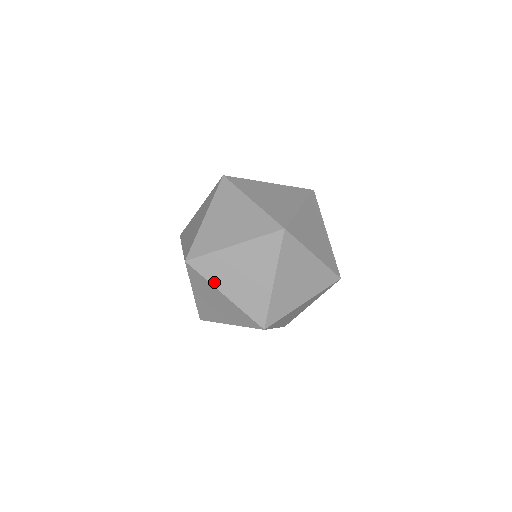
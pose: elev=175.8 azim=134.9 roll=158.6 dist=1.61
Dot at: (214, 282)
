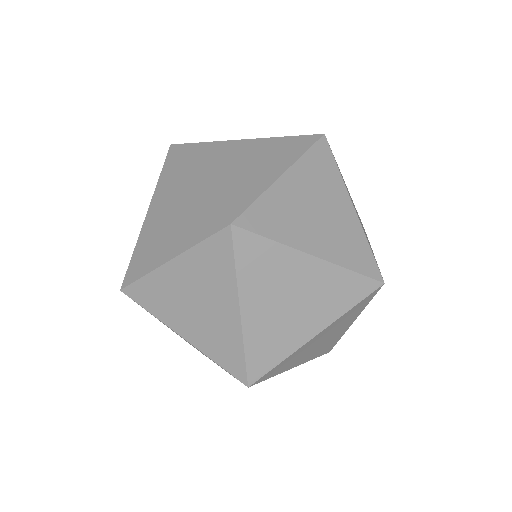
Dot at: (163, 318)
